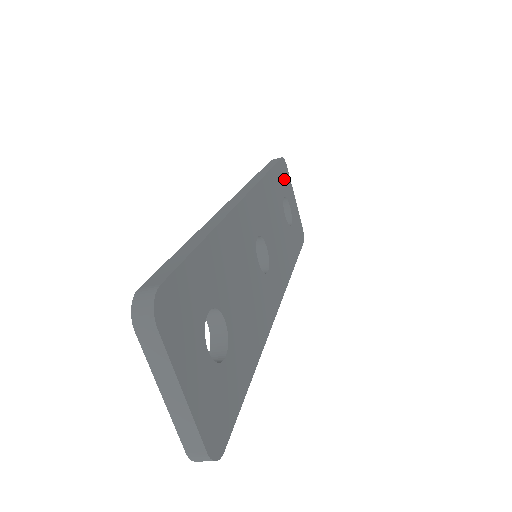
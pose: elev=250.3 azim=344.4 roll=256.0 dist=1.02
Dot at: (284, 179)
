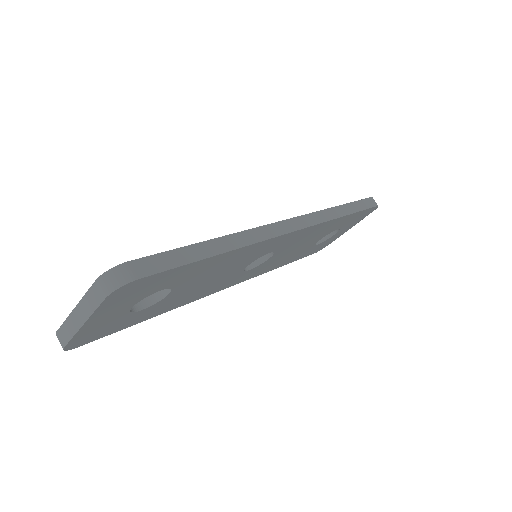
Dot at: (357, 218)
